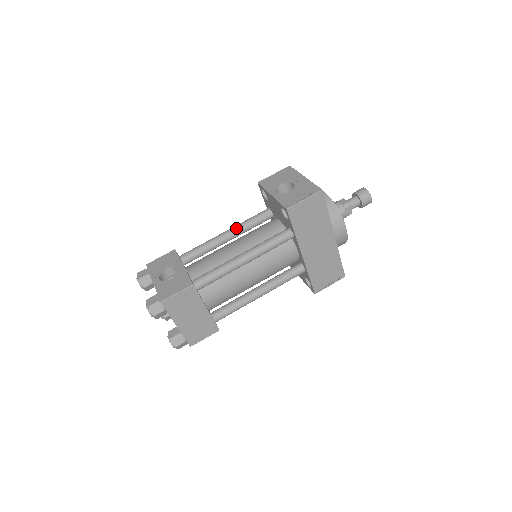
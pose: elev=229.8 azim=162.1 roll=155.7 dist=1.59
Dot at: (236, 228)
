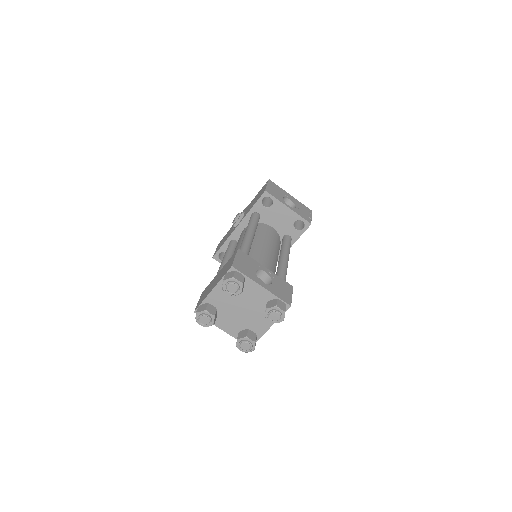
Dot at: (255, 230)
